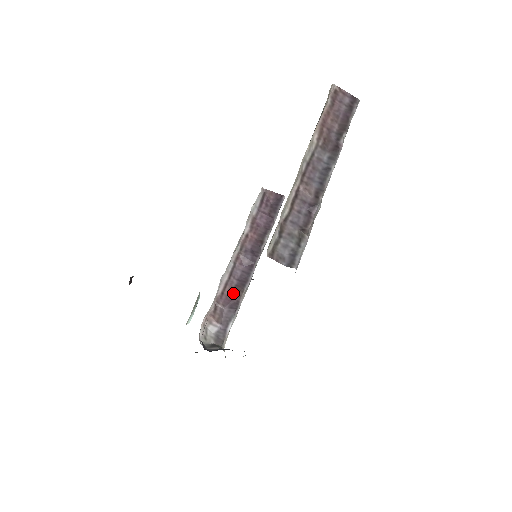
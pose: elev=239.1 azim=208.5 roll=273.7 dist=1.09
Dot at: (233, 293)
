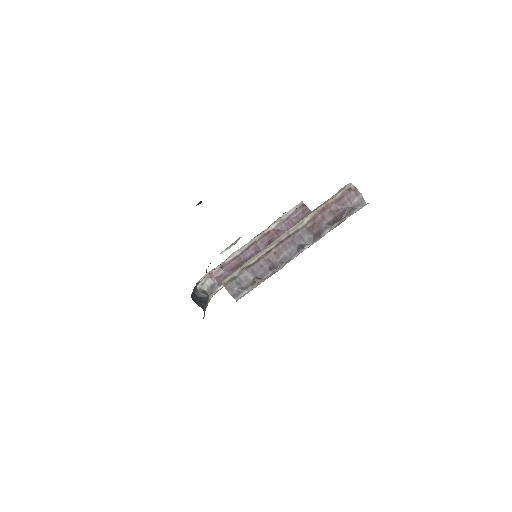
Dot at: (237, 266)
